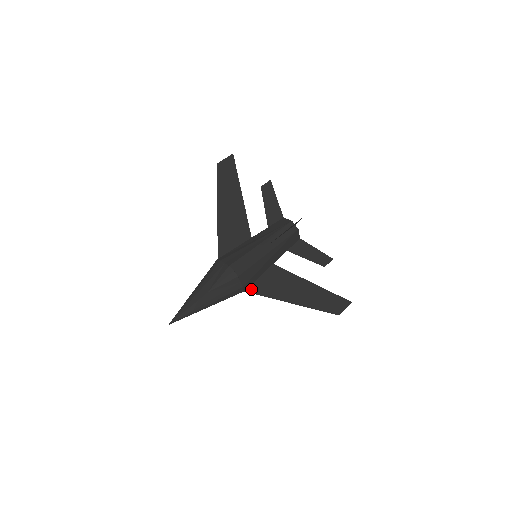
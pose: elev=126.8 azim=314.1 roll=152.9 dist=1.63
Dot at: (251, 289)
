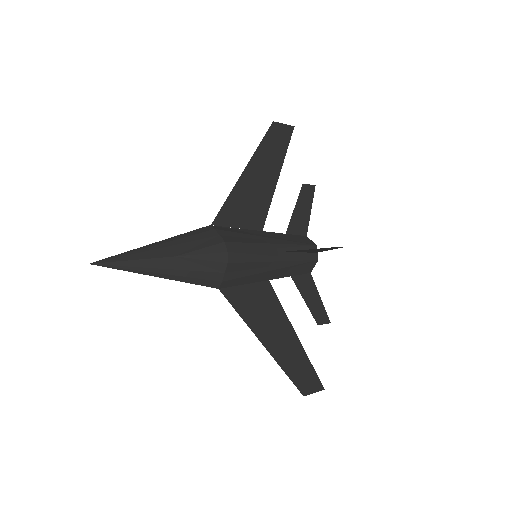
Dot at: (228, 292)
